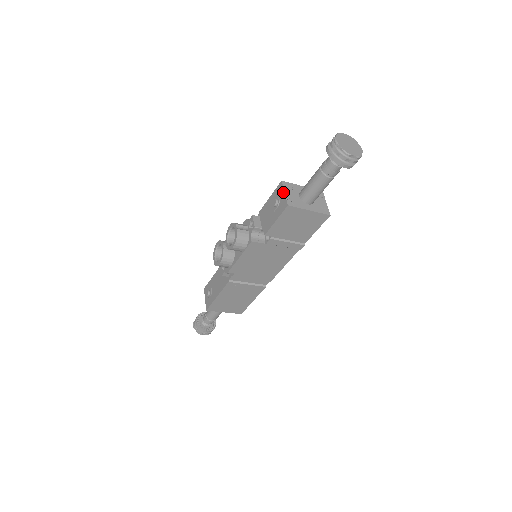
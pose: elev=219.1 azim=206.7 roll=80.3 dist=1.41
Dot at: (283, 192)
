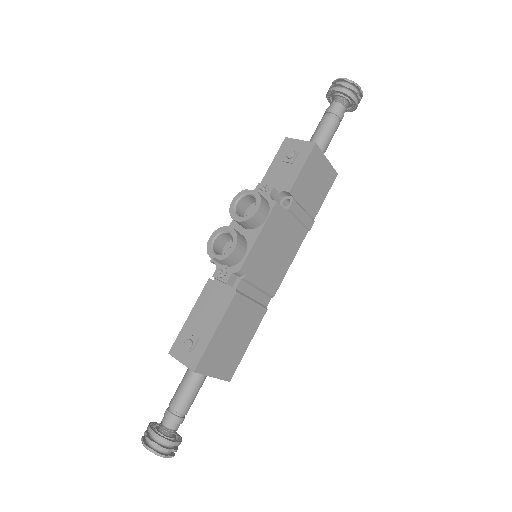
Dot at: (297, 141)
